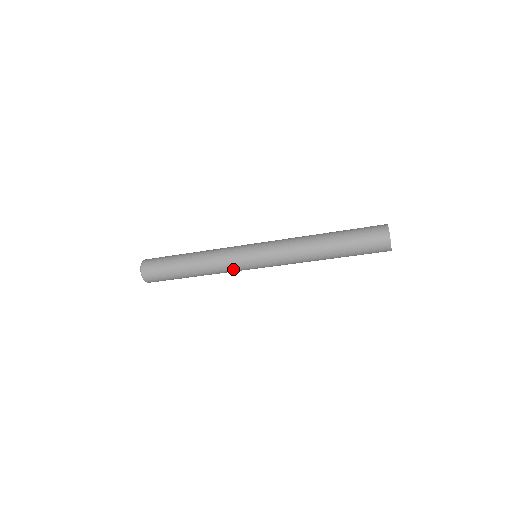
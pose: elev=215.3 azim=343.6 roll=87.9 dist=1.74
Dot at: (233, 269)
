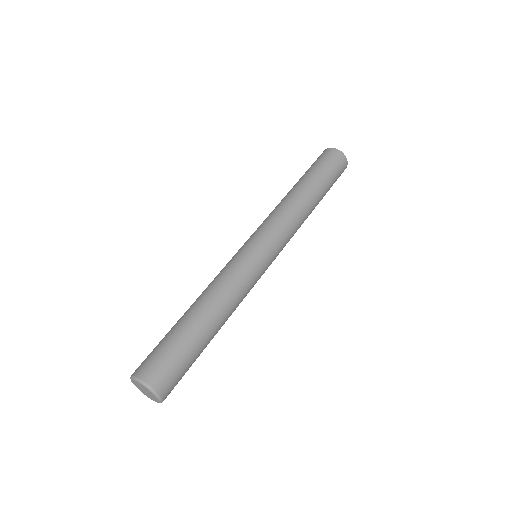
Dot at: occluded
